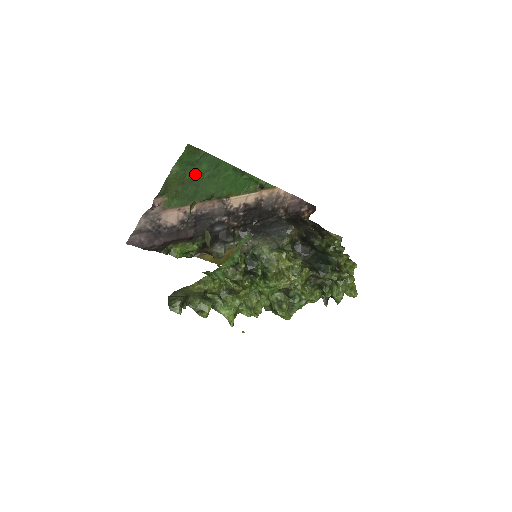
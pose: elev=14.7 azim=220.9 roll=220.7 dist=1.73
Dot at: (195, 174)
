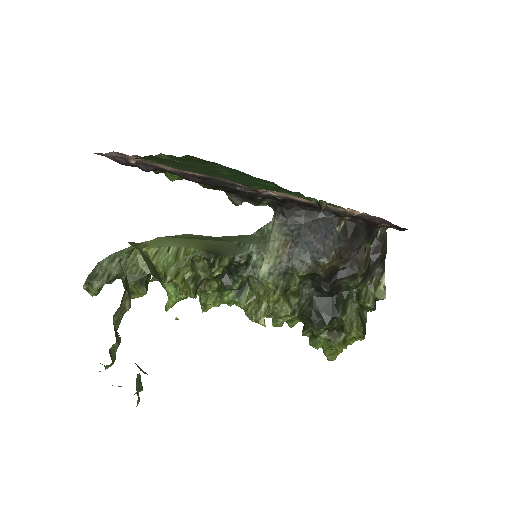
Dot at: (204, 167)
